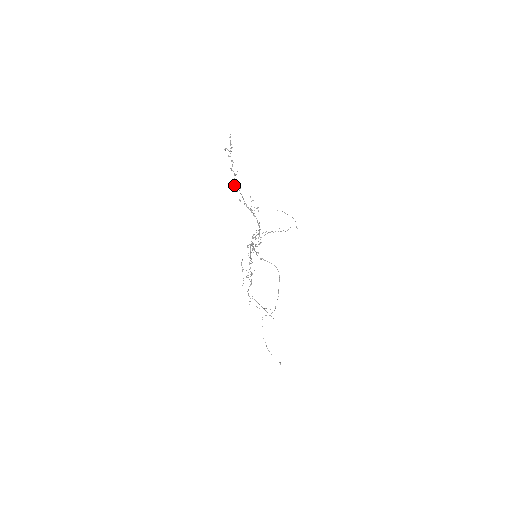
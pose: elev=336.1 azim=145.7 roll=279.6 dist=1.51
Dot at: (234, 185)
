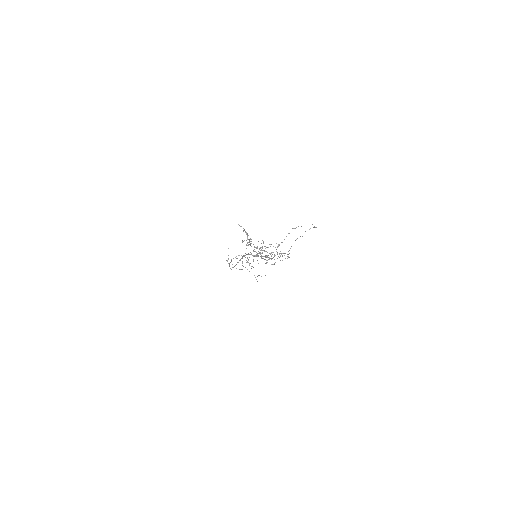
Dot at: occluded
